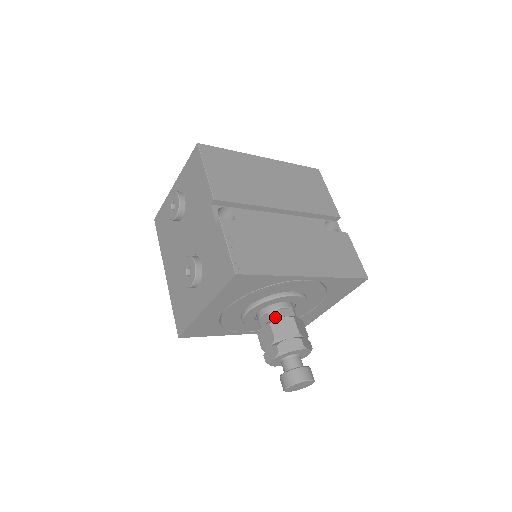
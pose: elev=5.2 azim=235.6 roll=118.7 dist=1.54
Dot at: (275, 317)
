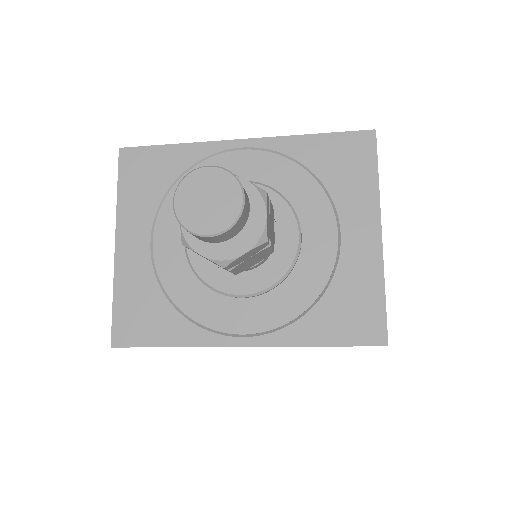
Dot at: occluded
